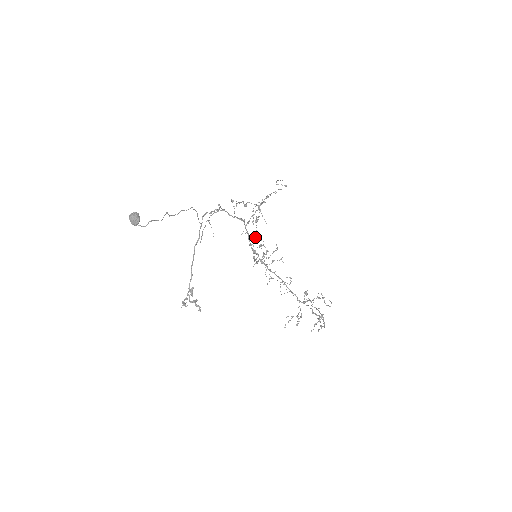
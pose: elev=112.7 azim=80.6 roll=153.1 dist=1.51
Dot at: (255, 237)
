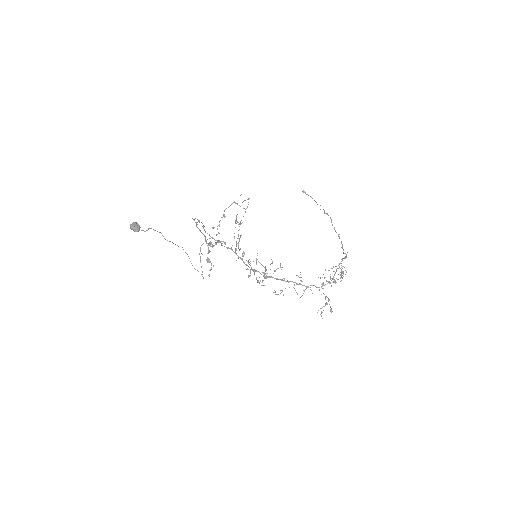
Dot at: occluded
